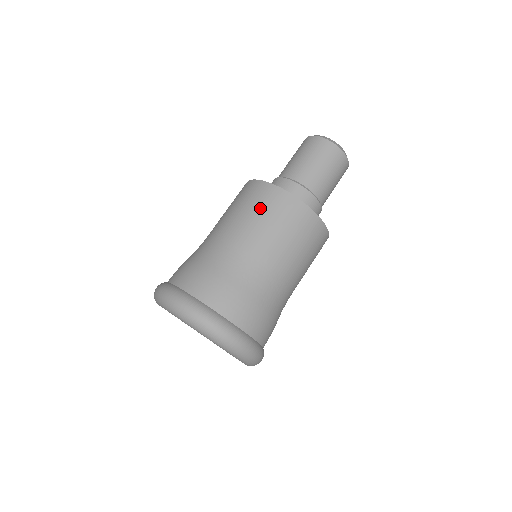
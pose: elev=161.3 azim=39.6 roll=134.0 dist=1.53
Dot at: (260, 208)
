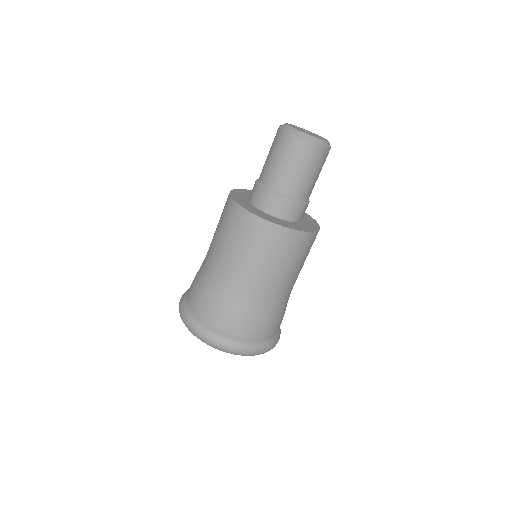
Dot at: (239, 236)
